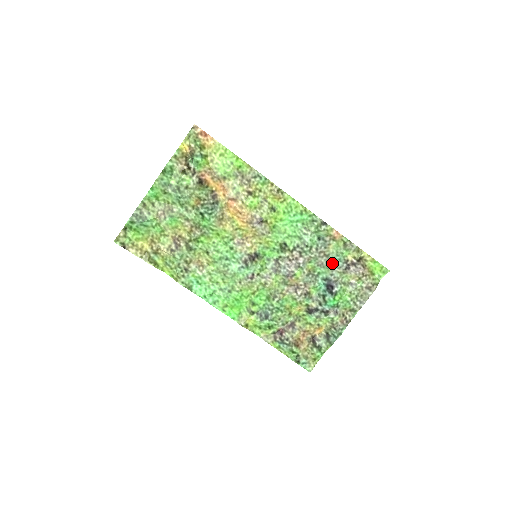
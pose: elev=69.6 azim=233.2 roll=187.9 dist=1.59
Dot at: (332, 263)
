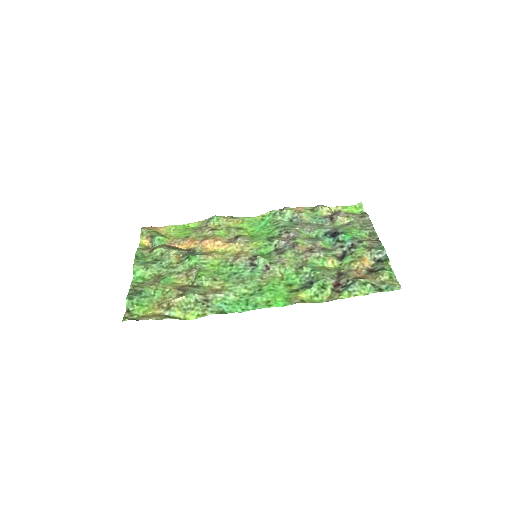
Dot at: (317, 225)
